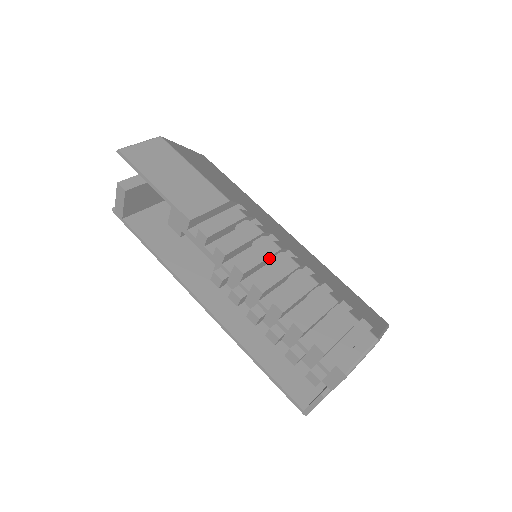
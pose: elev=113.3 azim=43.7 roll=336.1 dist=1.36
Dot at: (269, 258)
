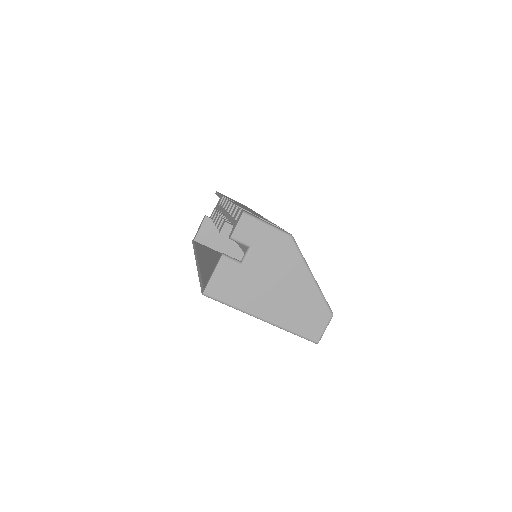
Dot at: occluded
